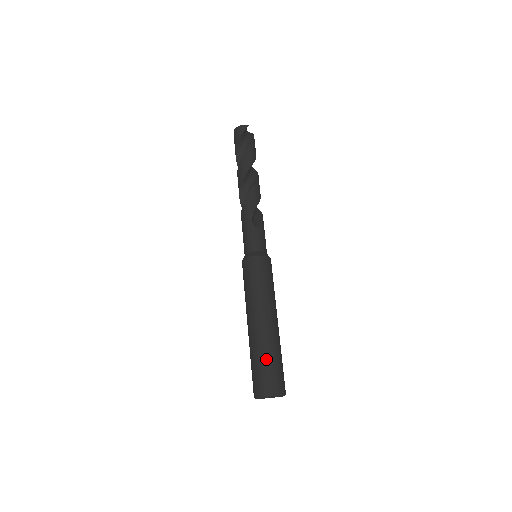
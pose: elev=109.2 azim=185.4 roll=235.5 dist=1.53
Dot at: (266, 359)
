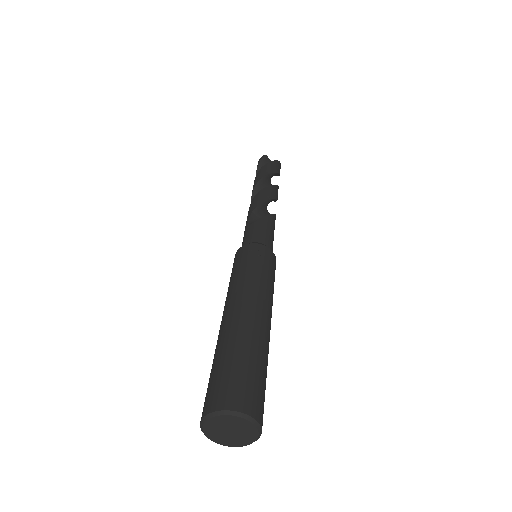
Dot at: (216, 361)
